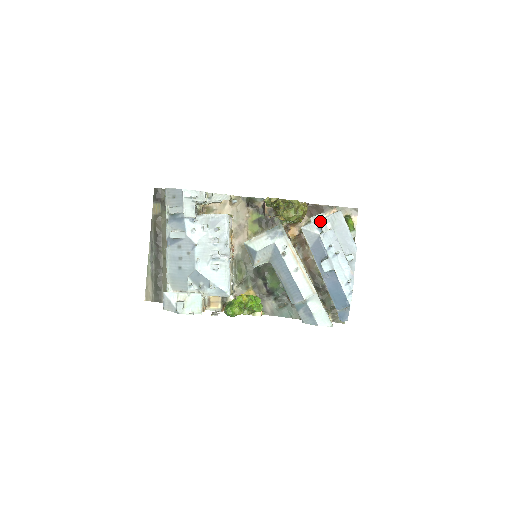
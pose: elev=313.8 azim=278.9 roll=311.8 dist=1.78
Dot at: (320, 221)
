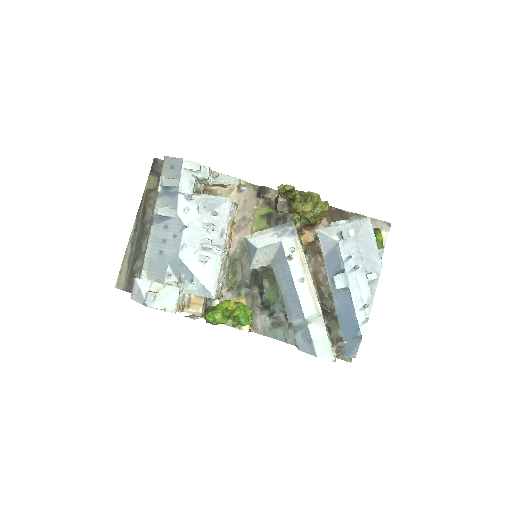
Dot at: (342, 226)
